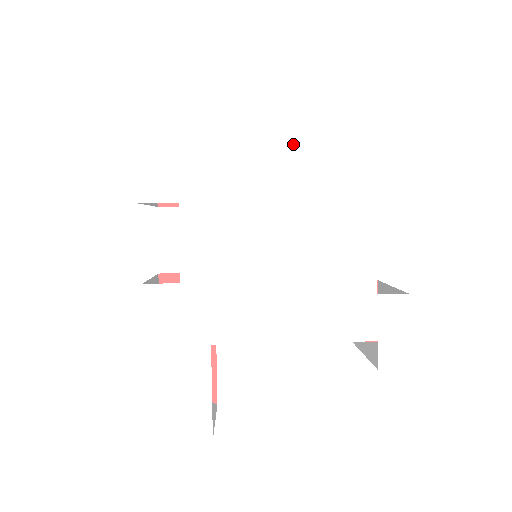
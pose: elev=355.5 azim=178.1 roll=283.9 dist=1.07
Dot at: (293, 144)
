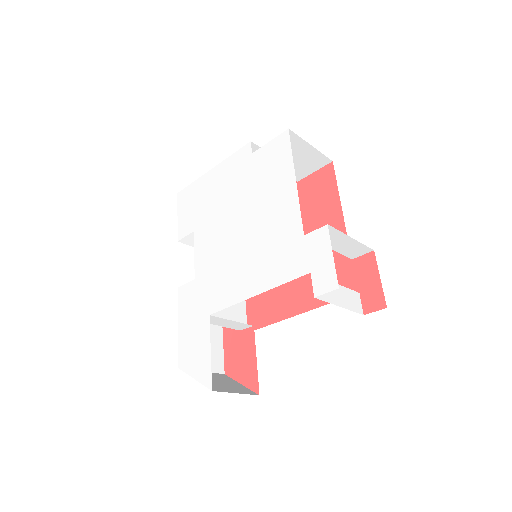
Dot at: (244, 167)
